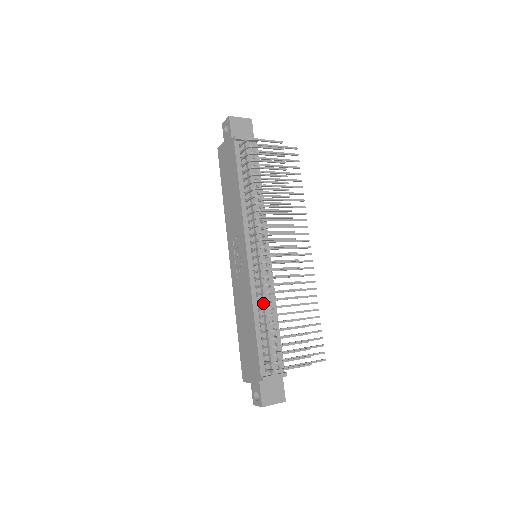
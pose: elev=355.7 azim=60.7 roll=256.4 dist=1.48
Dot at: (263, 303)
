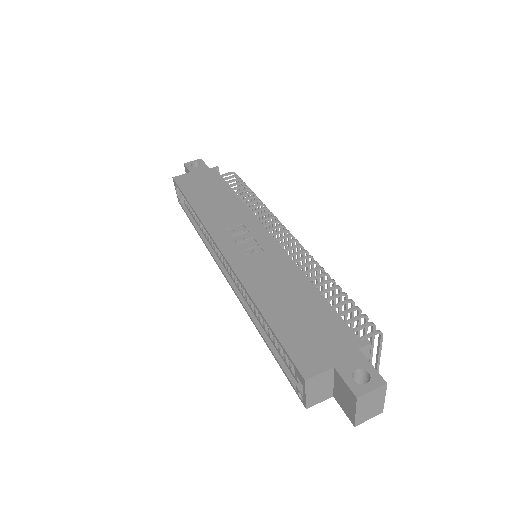
Dot at: occluded
